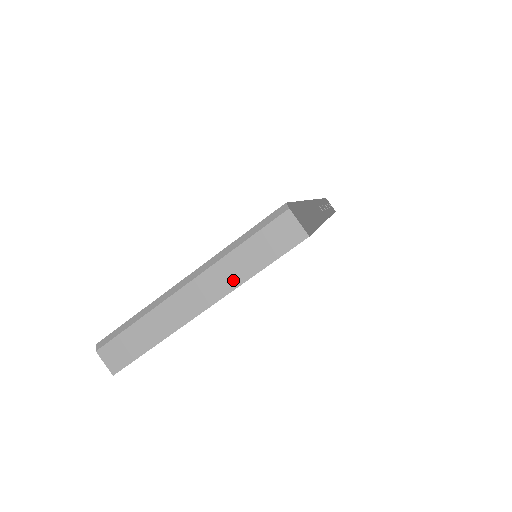
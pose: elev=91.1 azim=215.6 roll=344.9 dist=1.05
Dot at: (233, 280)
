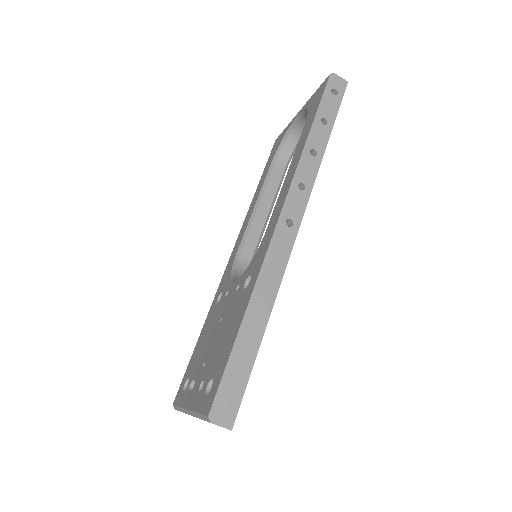
Dot at: occluded
